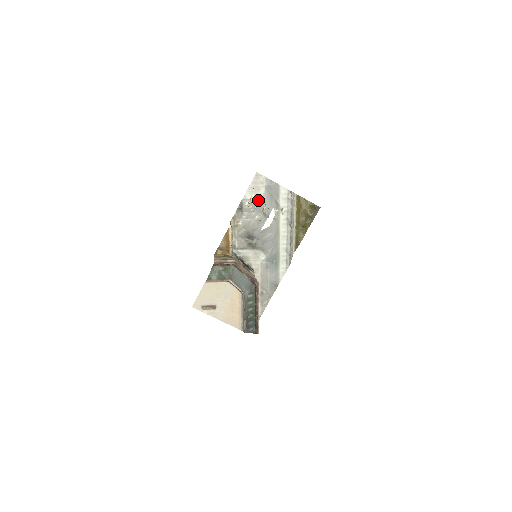
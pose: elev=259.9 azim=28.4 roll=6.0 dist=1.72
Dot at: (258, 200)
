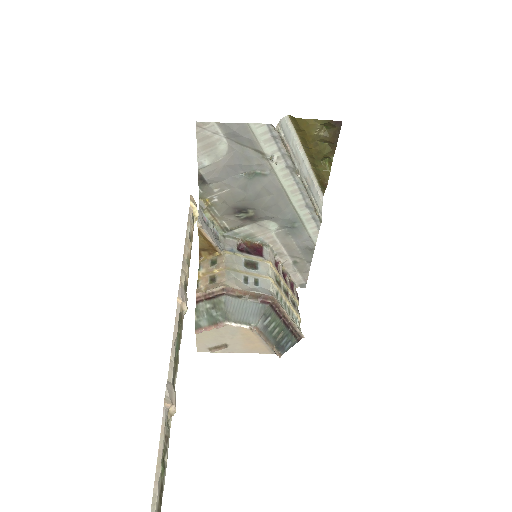
Dot at: (180, 305)
